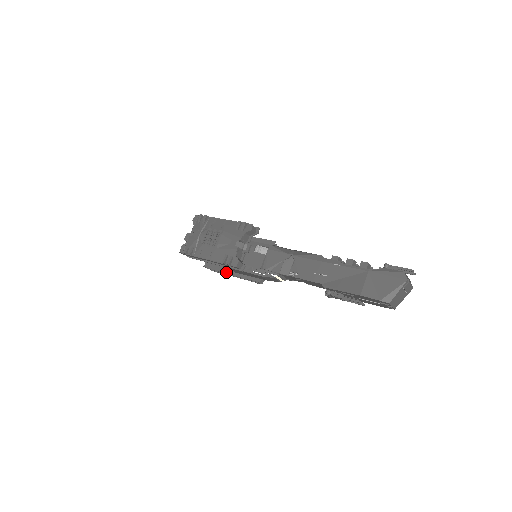
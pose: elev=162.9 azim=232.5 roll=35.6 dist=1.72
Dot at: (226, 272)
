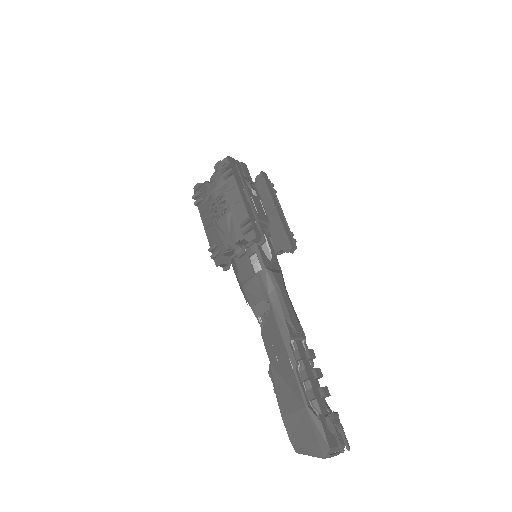
Dot at: occluded
